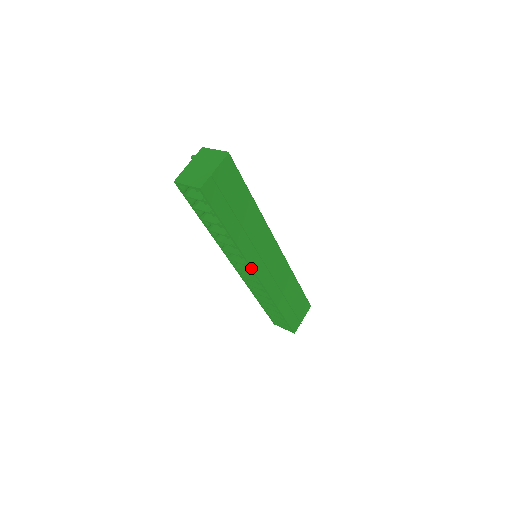
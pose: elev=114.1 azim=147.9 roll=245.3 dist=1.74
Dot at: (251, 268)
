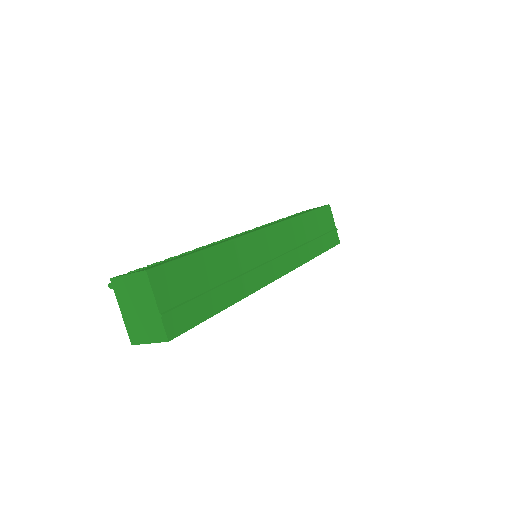
Dot at: (269, 283)
